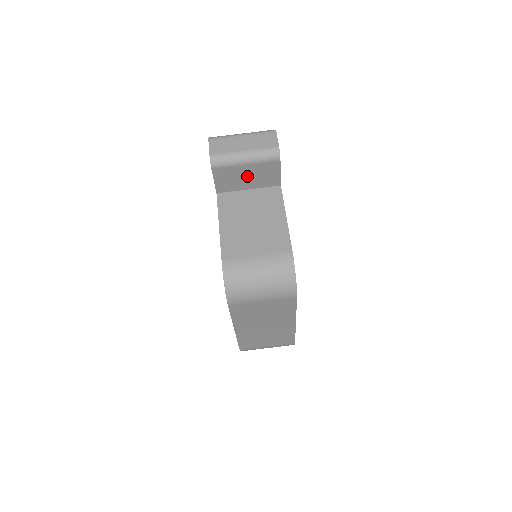
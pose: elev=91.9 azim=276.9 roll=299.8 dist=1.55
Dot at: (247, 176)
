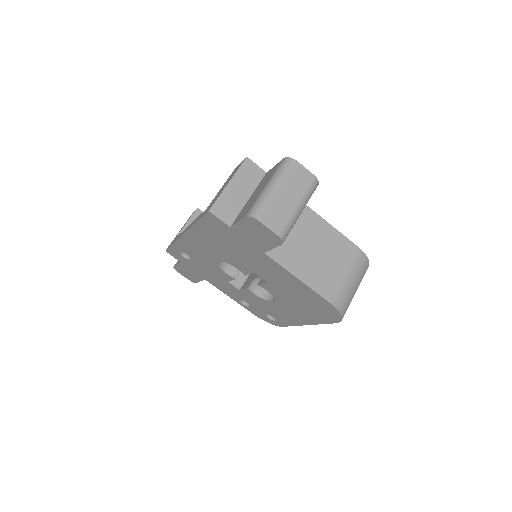
Dot at: occluded
